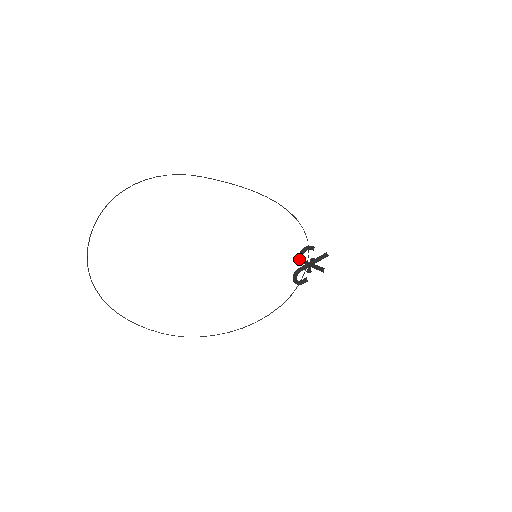
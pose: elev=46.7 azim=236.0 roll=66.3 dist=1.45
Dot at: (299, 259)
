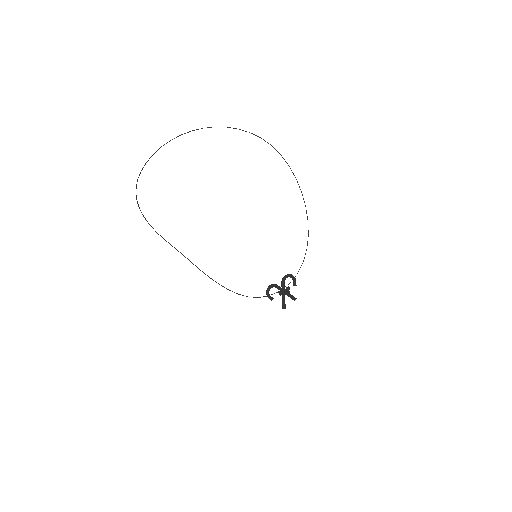
Dot at: (282, 279)
